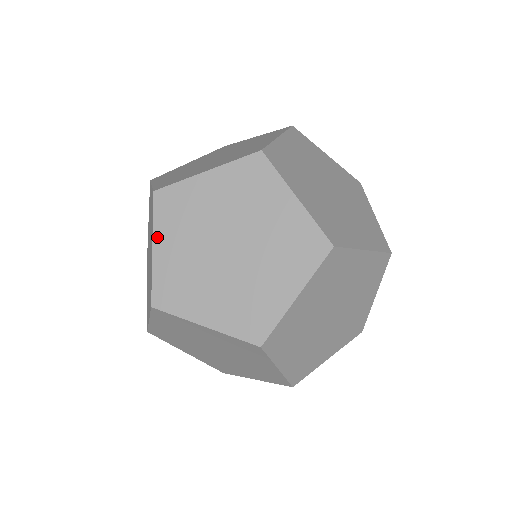
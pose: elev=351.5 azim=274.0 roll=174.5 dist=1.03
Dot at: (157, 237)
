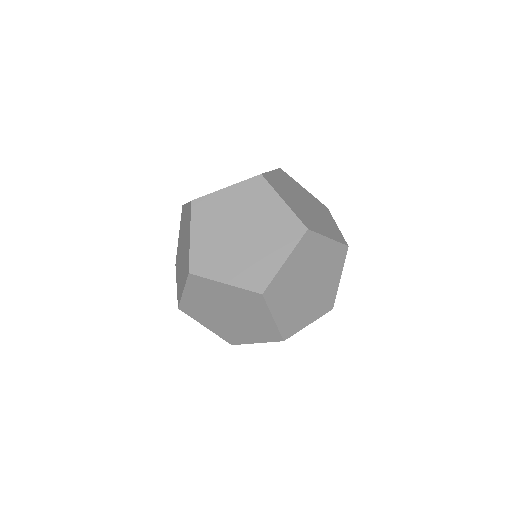
Dot at: (193, 229)
